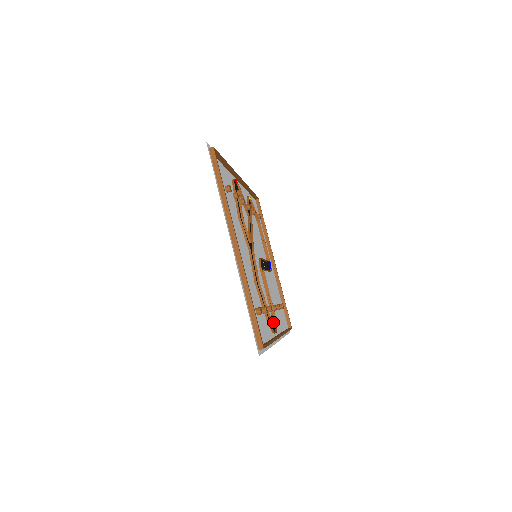
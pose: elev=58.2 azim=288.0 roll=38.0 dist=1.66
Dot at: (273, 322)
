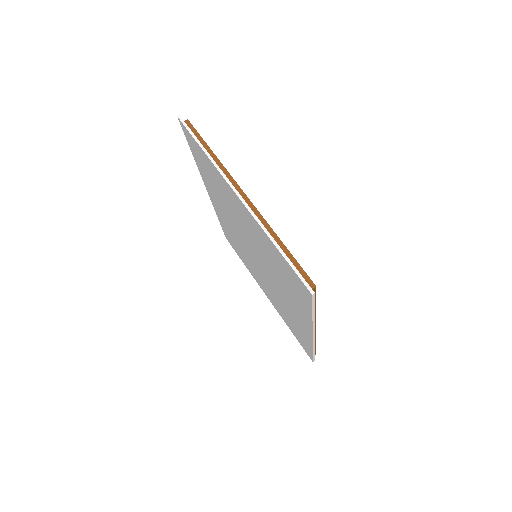
Dot at: occluded
